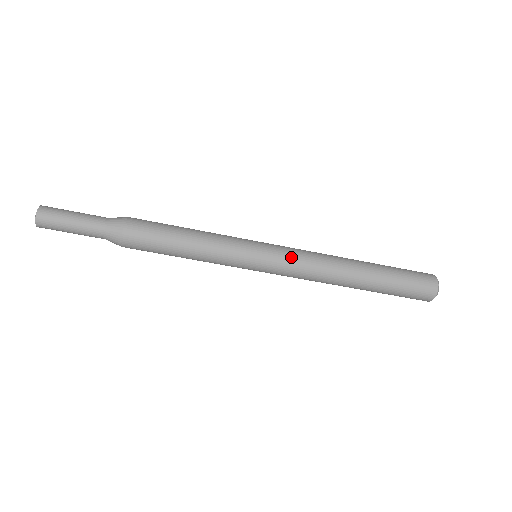
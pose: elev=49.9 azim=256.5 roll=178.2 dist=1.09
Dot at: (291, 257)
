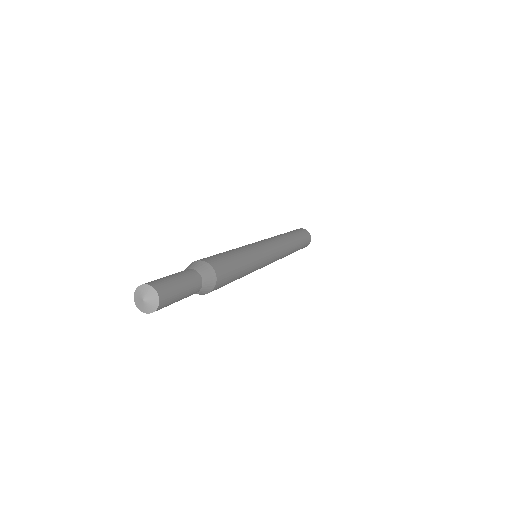
Dot at: (276, 247)
